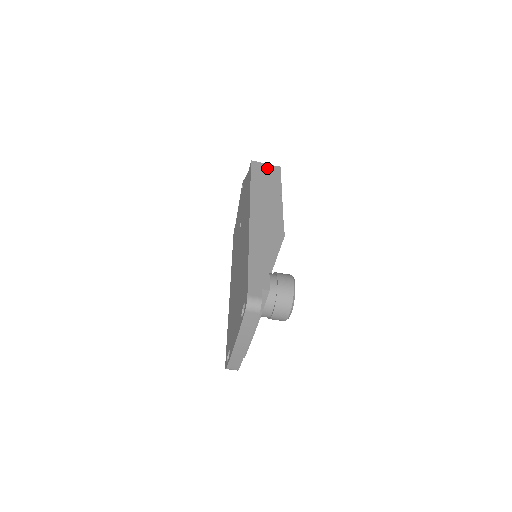
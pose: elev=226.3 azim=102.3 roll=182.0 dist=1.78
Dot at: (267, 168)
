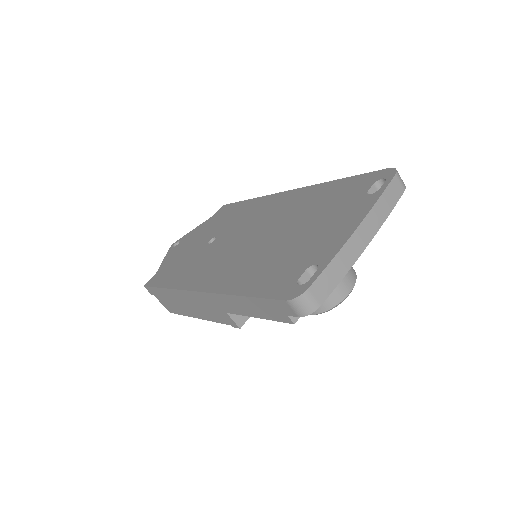
Dot at: occluded
